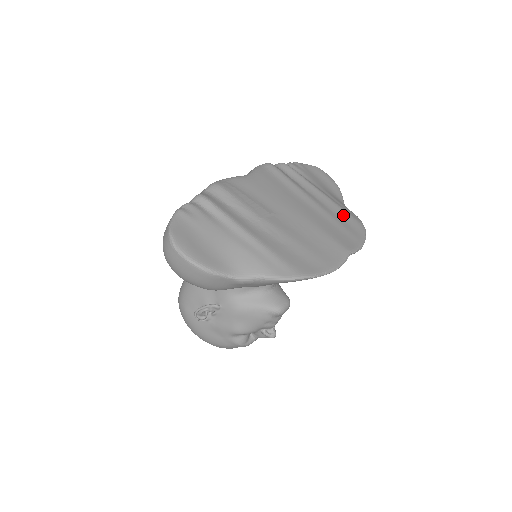
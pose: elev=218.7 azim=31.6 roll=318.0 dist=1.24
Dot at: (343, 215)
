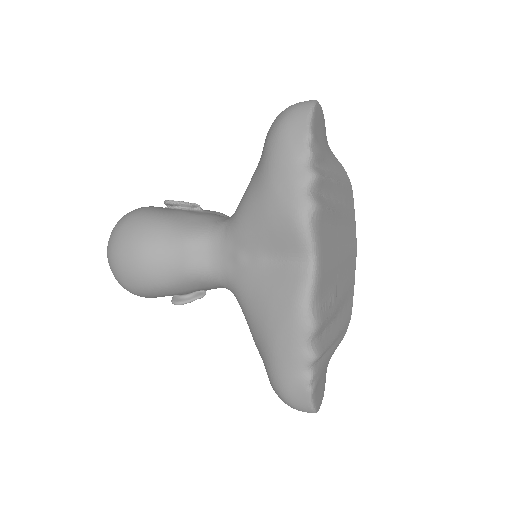
Dot at: (347, 195)
